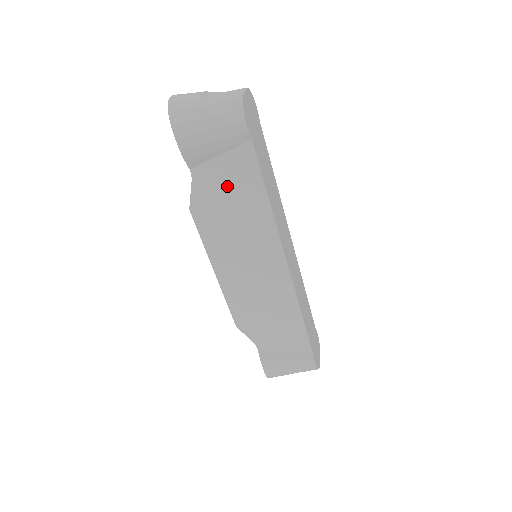
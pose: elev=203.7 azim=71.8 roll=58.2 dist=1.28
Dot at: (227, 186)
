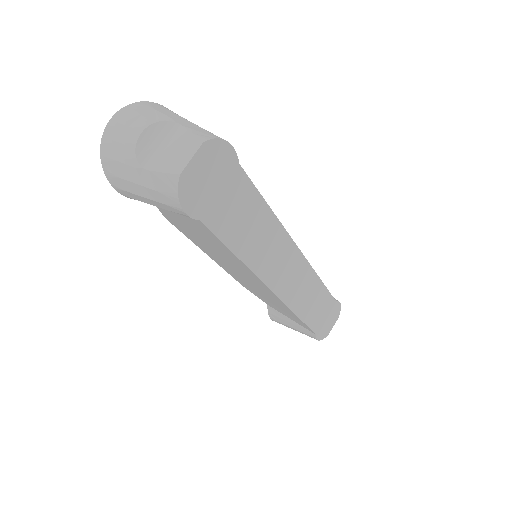
Dot at: (192, 228)
